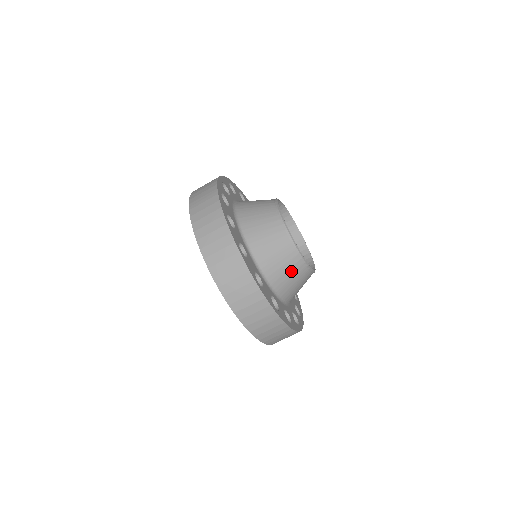
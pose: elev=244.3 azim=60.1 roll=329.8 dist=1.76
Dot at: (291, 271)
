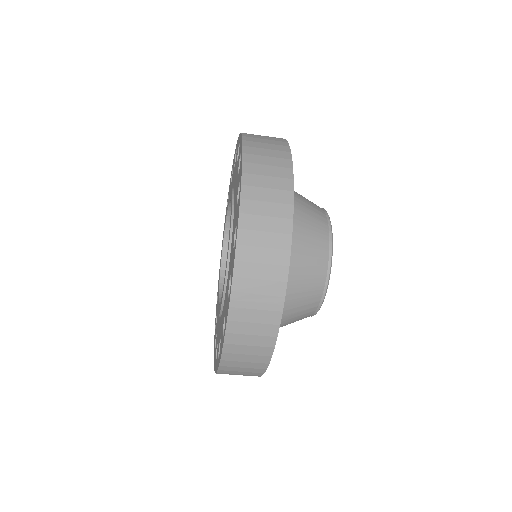
Dot at: occluded
